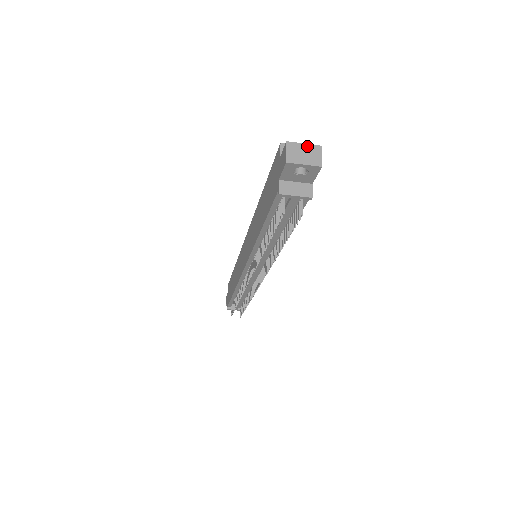
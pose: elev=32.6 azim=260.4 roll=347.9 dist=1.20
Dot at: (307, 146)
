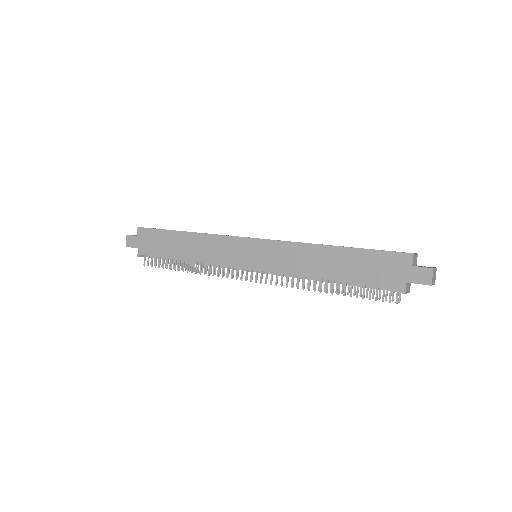
Dot at: (435, 270)
